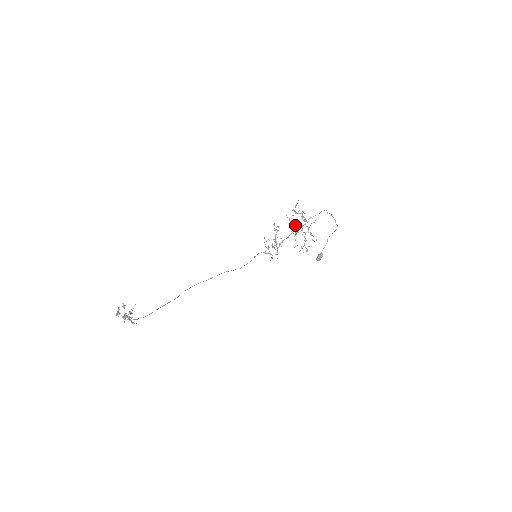
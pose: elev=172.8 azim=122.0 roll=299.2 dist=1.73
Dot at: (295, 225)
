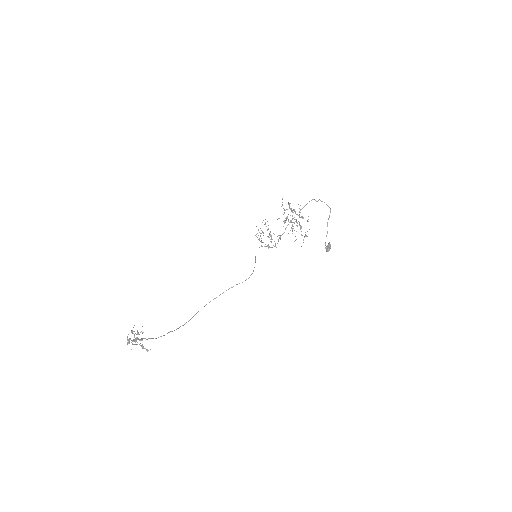
Dot at: (288, 220)
